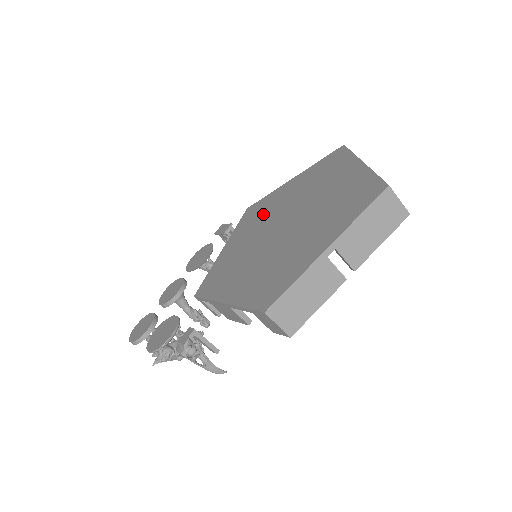
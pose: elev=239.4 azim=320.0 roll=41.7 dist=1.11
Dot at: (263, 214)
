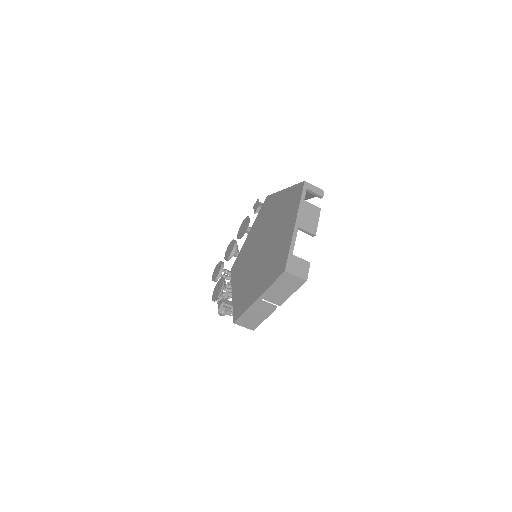
Dot at: (265, 218)
